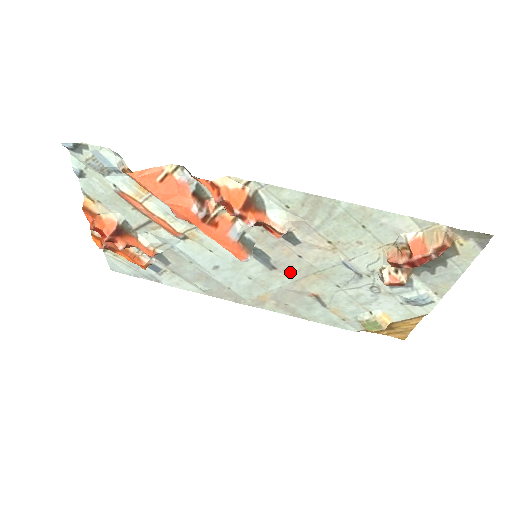
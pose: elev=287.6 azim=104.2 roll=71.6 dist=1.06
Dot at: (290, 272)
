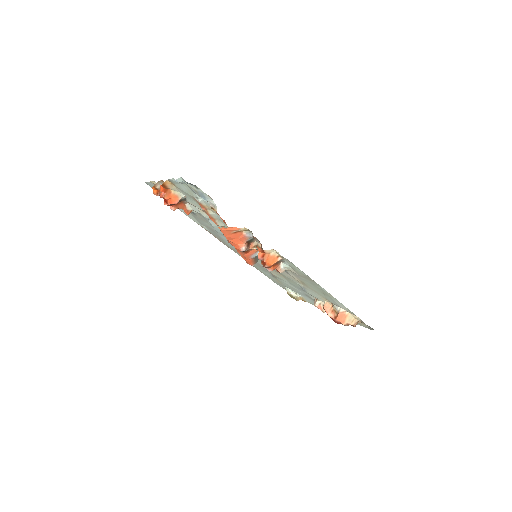
Dot at: occluded
